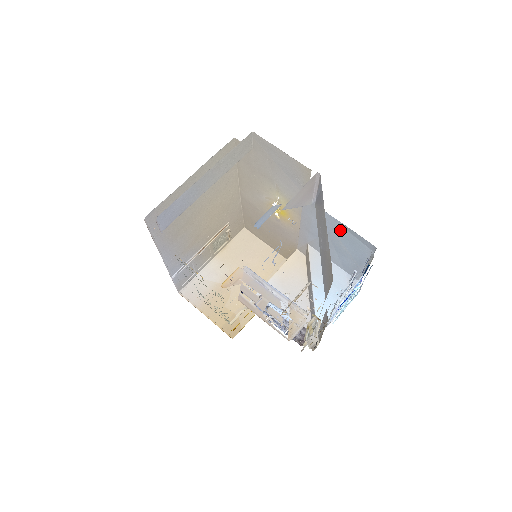
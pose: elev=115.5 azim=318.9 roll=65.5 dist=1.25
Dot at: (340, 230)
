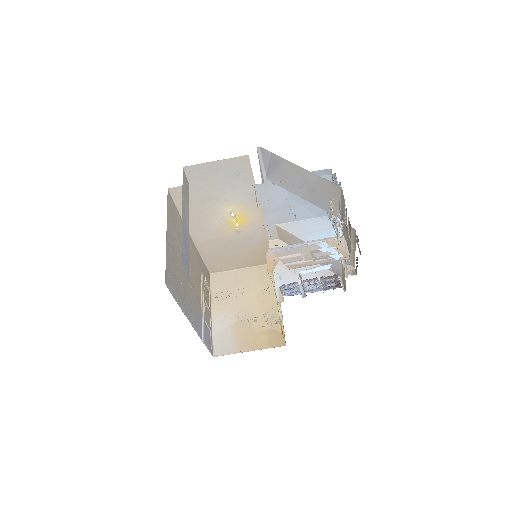
Dot at: occluded
